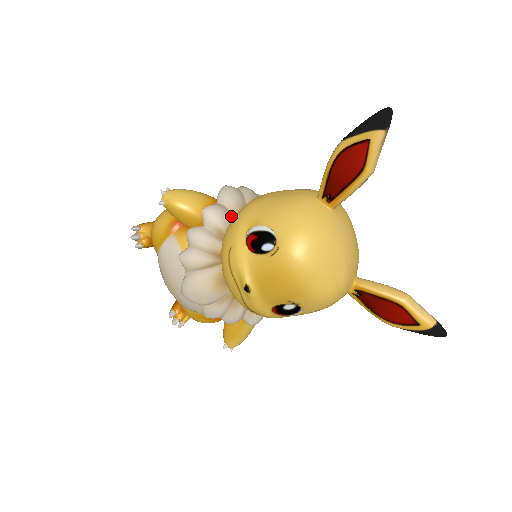
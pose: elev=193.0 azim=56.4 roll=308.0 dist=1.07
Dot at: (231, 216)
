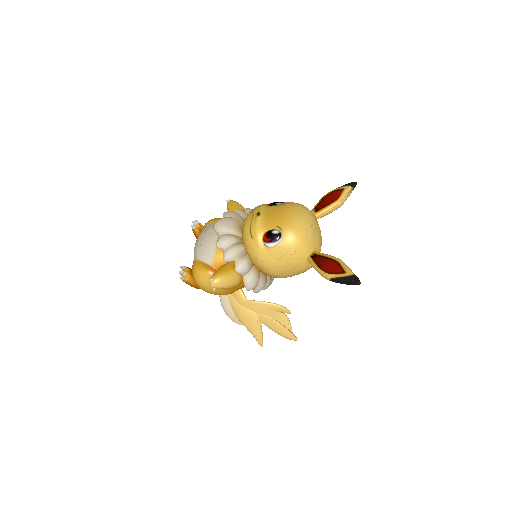
Dot at: occluded
